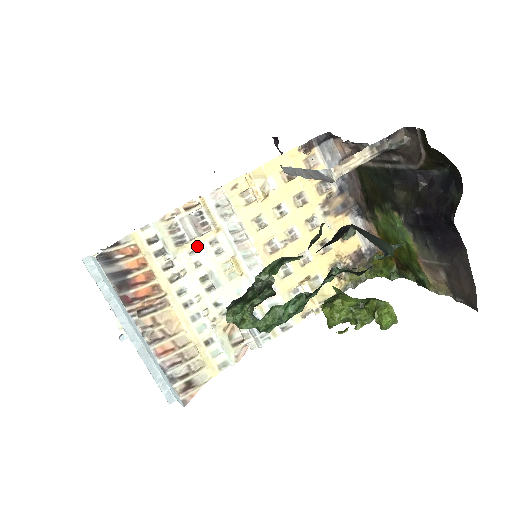
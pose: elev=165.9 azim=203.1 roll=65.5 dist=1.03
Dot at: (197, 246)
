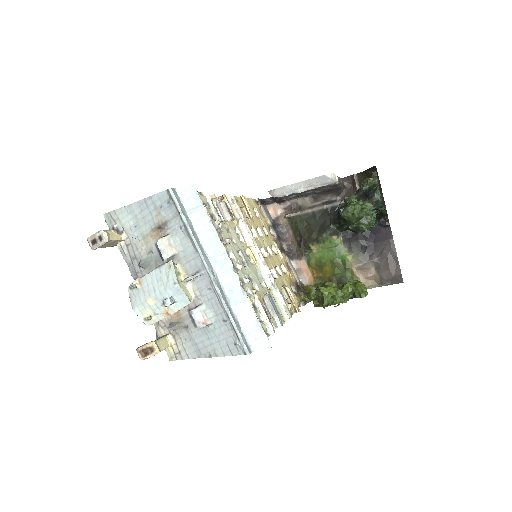
Dot at: (230, 227)
